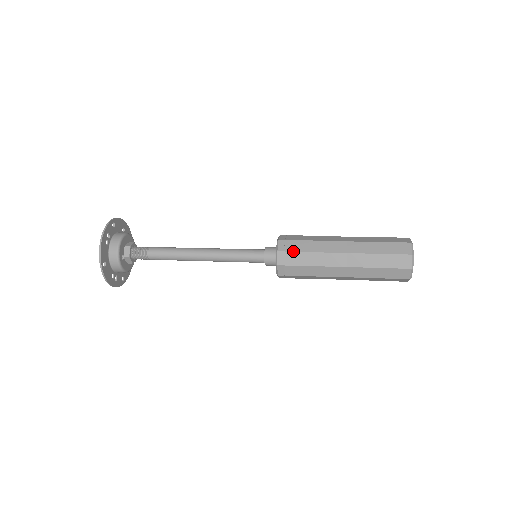
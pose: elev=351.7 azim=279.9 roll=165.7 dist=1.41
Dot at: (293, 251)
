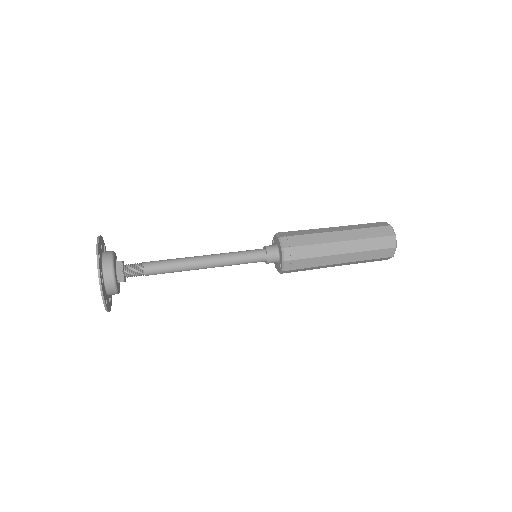
Dot at: (299, 259)
